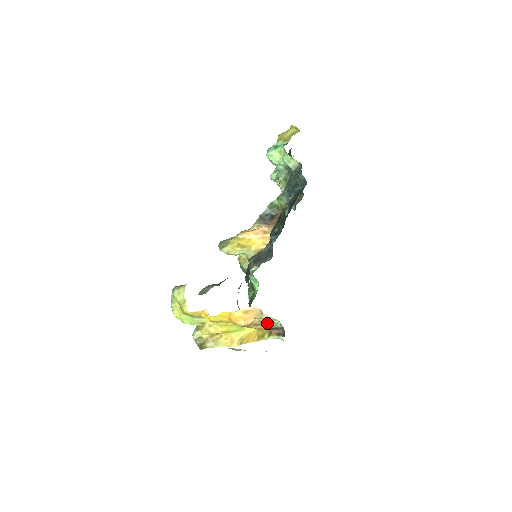
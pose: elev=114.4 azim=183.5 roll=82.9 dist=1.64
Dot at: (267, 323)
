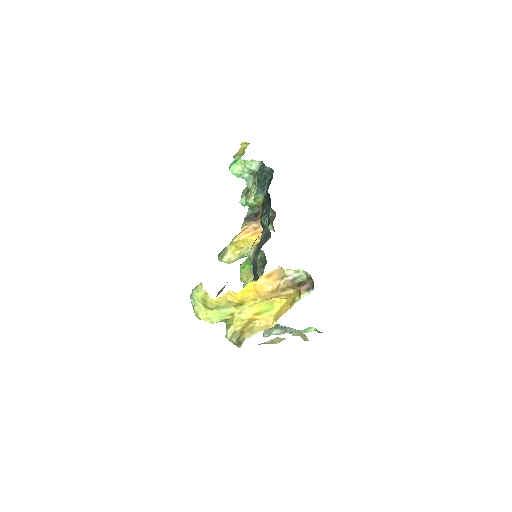
Dot at: (292, 279)
